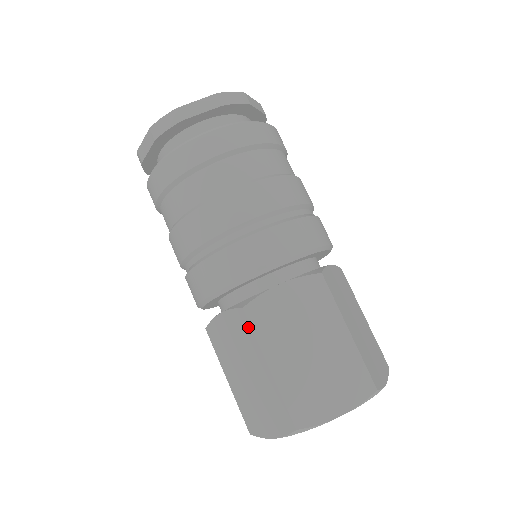
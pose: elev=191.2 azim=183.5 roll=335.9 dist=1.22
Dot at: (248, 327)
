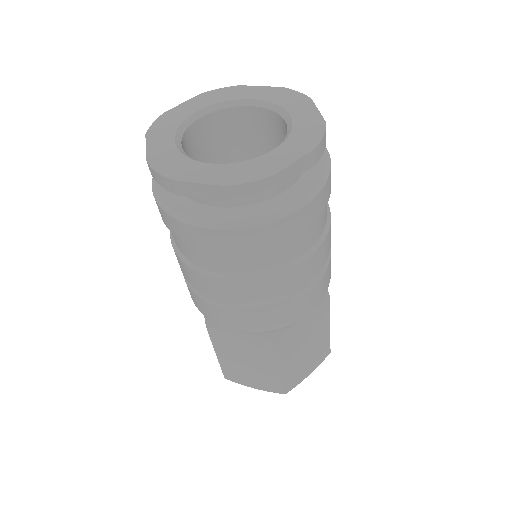
Dot at: (275, 352)
